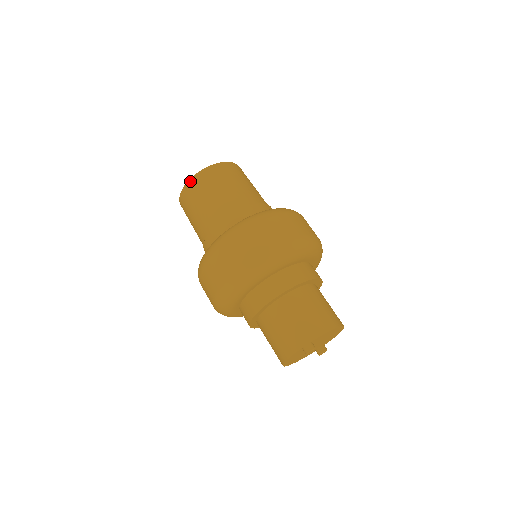
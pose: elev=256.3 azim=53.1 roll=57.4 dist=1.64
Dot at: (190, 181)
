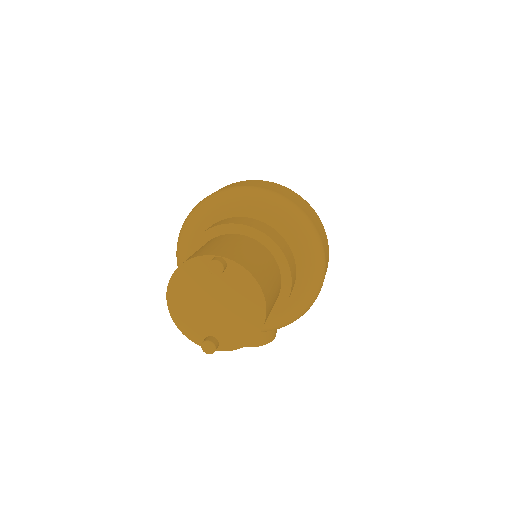
Dot at: occluded
